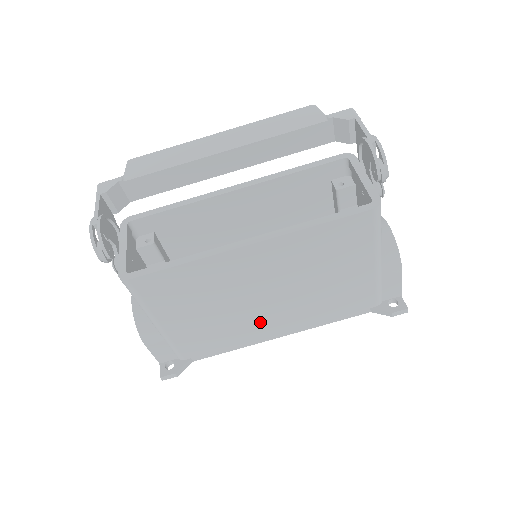
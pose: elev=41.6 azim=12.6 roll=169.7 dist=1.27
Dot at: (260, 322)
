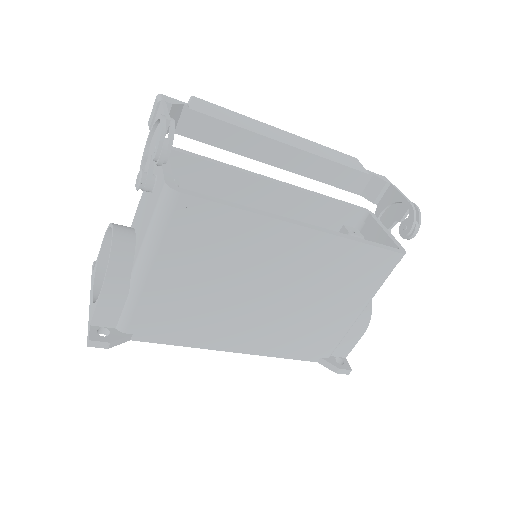
Dot at: (234, 323)
